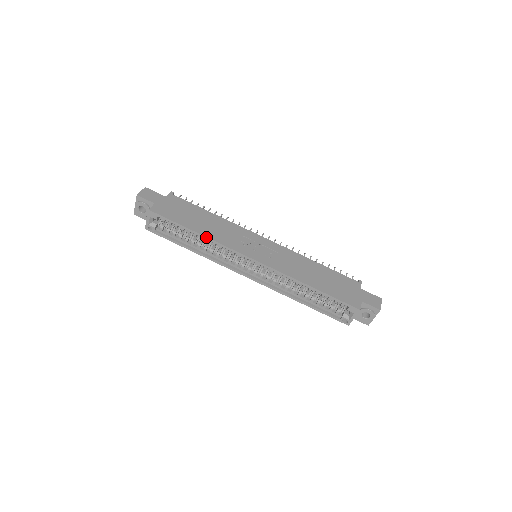
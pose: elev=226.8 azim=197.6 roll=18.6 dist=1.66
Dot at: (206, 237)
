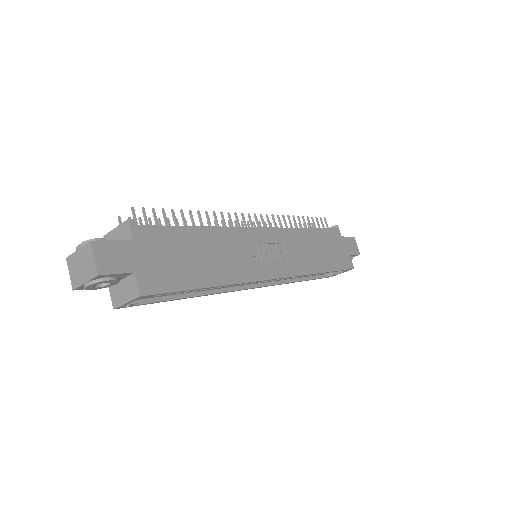
Dot at: (227, 285)
